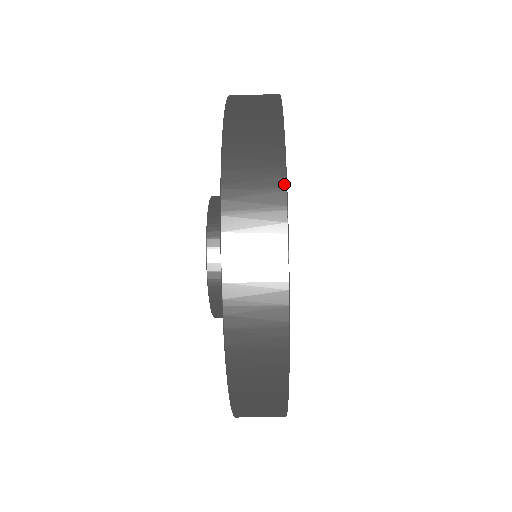
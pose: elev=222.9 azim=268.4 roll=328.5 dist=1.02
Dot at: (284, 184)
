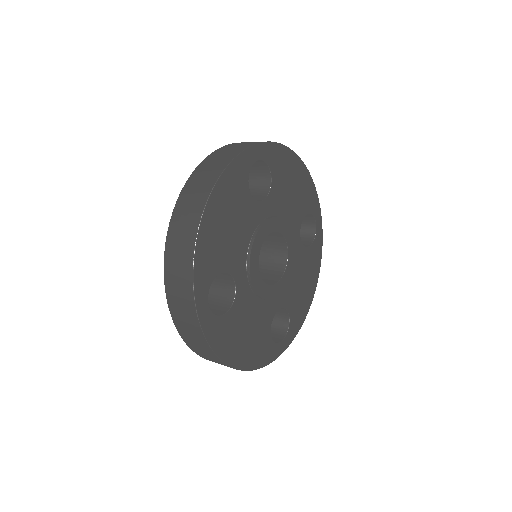
Dot at: (193, 297)
